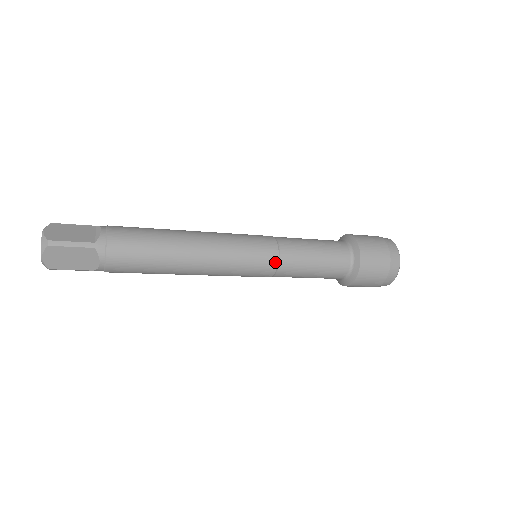
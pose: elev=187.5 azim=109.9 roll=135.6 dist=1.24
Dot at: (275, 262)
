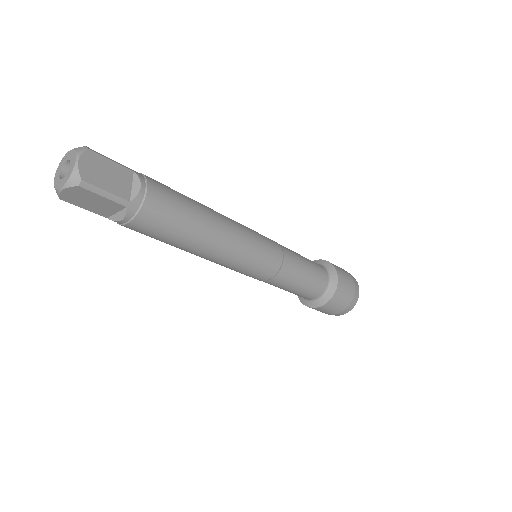
Dot at: (271, 276)
